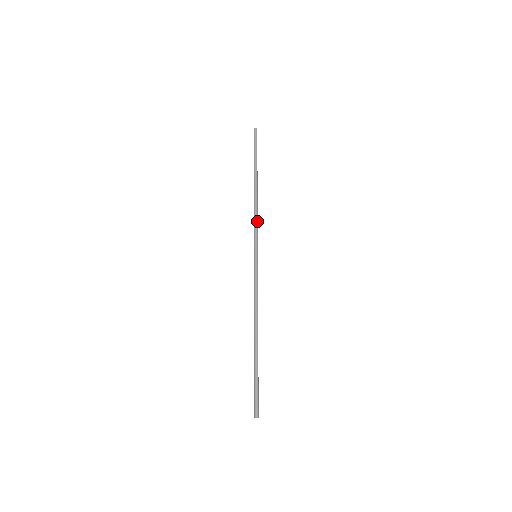
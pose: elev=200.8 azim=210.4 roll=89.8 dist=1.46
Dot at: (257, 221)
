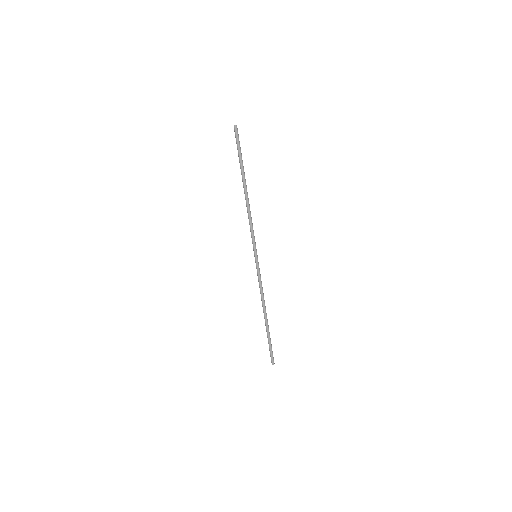
Dot at: (252, 226)
